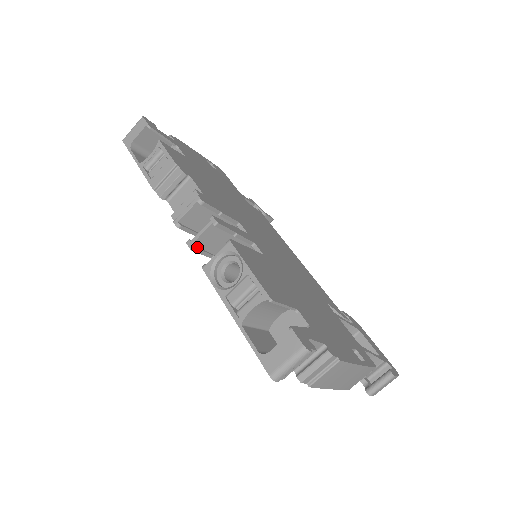
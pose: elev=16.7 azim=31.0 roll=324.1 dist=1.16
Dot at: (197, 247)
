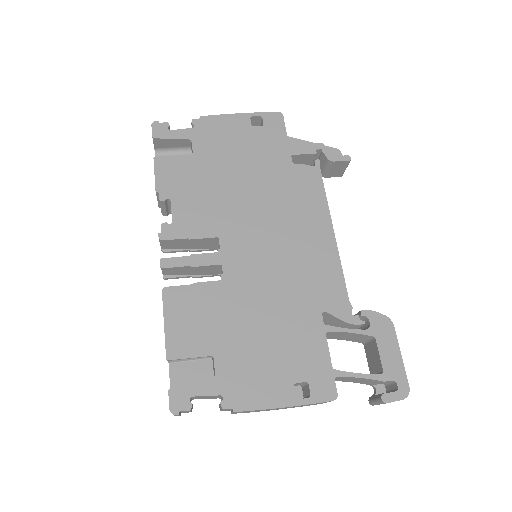
Dot at: (169, 276)
